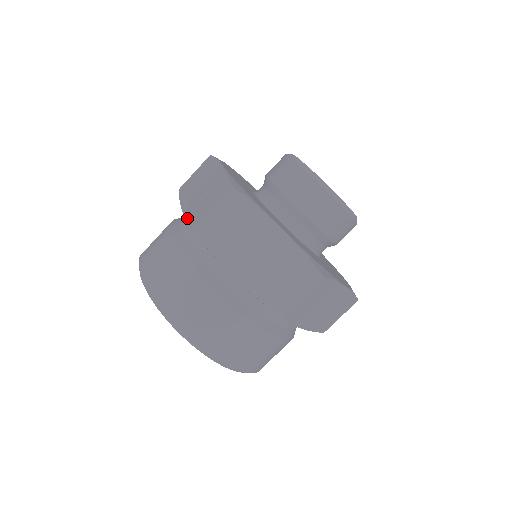
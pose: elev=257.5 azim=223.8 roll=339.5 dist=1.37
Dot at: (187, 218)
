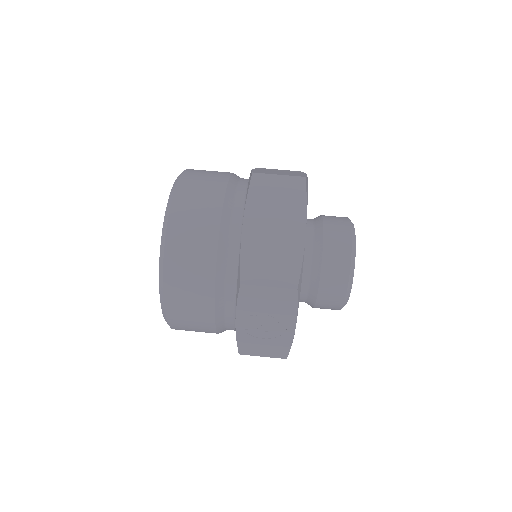
Dot at: occluded
